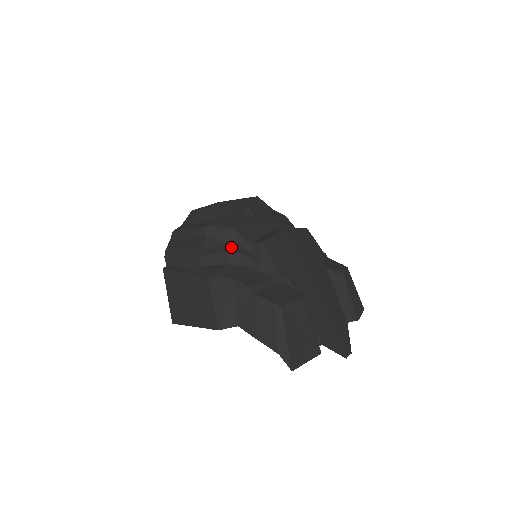
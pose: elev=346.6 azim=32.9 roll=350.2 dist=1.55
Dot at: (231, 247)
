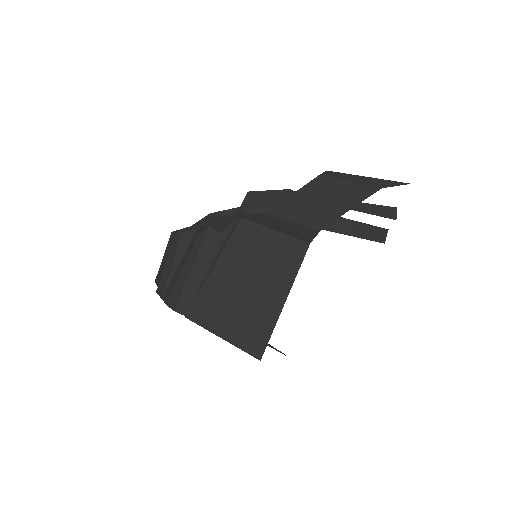
Dot at: occluded
